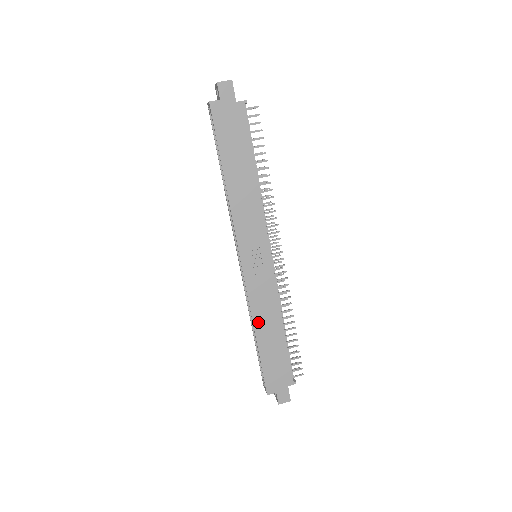
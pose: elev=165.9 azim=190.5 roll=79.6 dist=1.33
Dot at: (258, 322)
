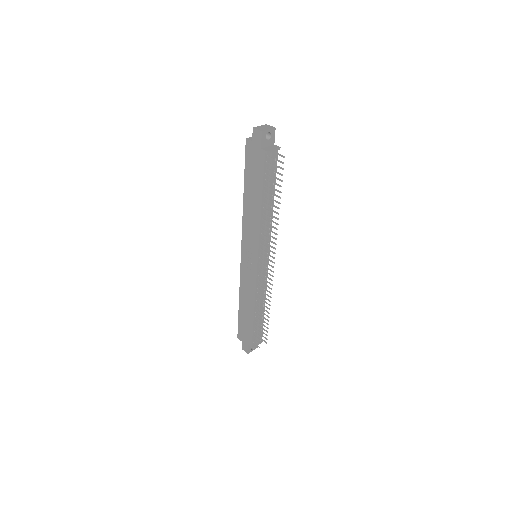
Dot at: (242, 295)
